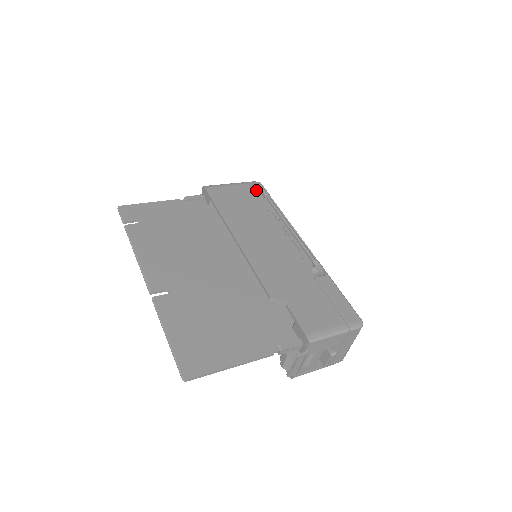
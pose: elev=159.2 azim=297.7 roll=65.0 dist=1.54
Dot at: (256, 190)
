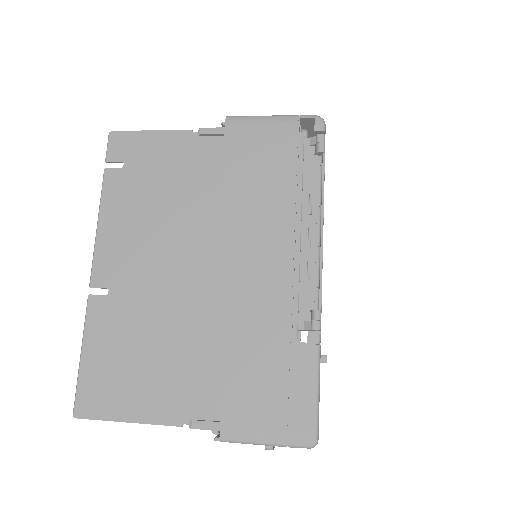
Dot at: occluded
